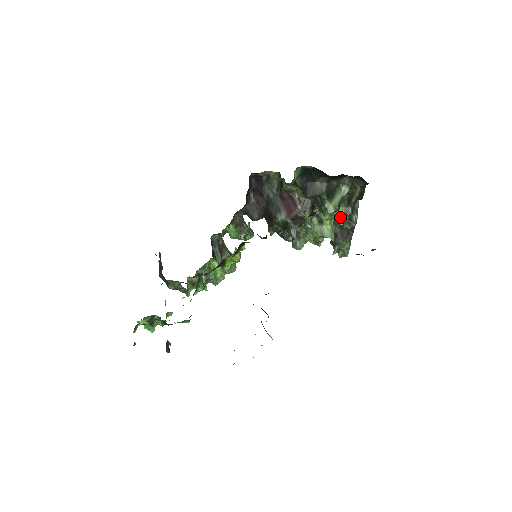
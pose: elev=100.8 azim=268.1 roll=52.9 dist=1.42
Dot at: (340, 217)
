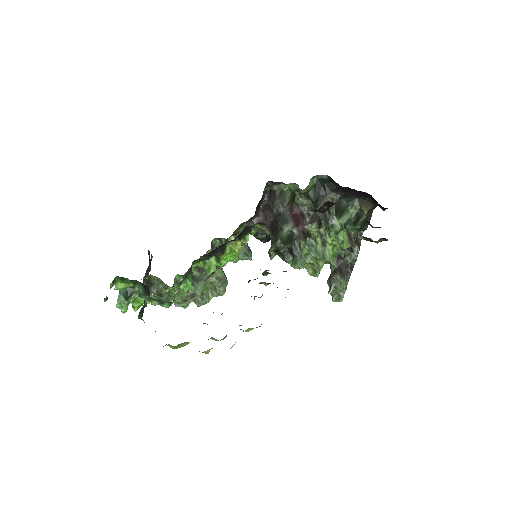
Dot at: (344, 241)
